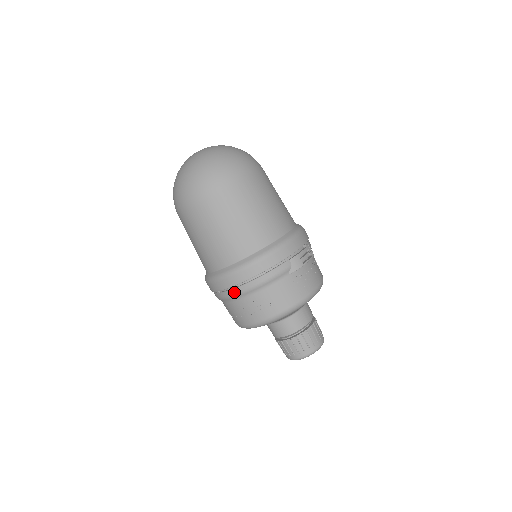
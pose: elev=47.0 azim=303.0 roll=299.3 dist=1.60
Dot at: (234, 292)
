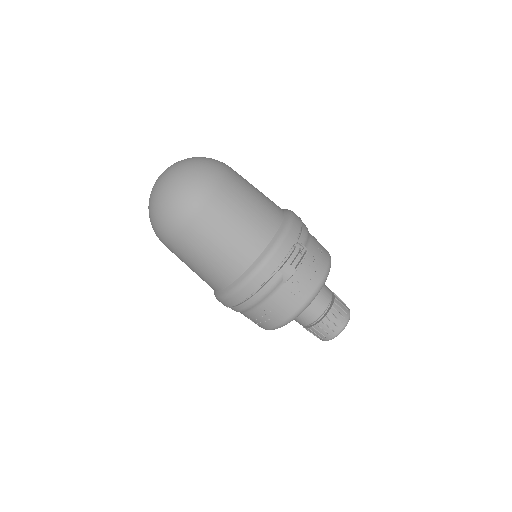
Dot at: (238, 309)
